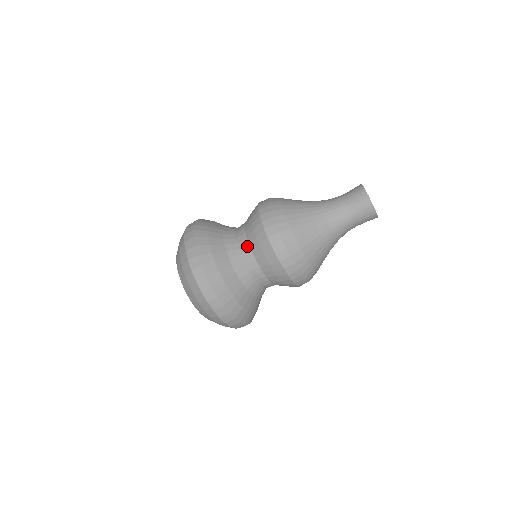
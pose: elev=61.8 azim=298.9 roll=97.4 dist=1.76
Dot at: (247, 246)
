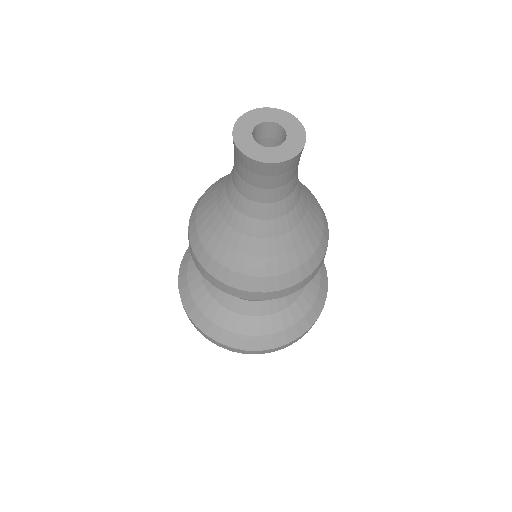
Dot at: occluded
